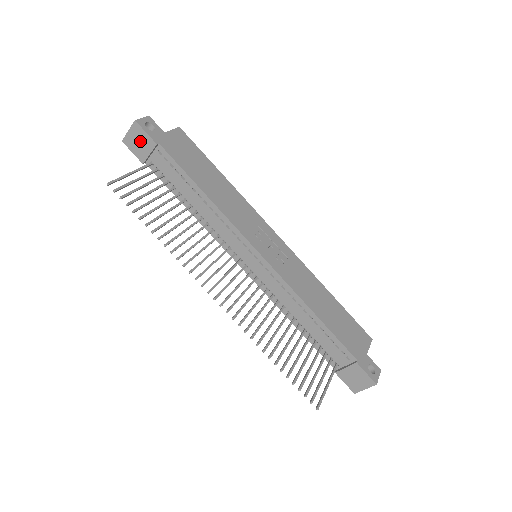
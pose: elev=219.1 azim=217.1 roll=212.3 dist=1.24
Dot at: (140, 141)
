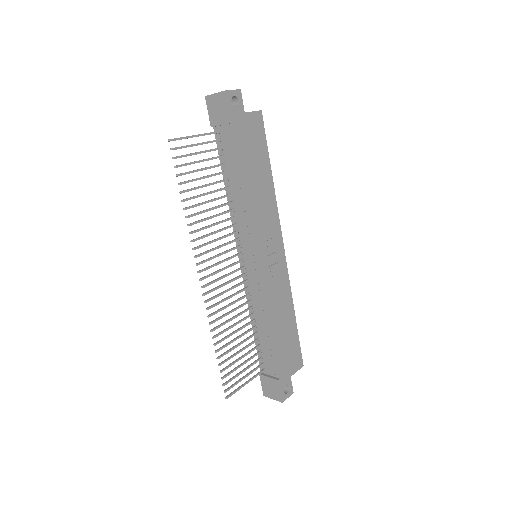
Dot at: (219, 109)
